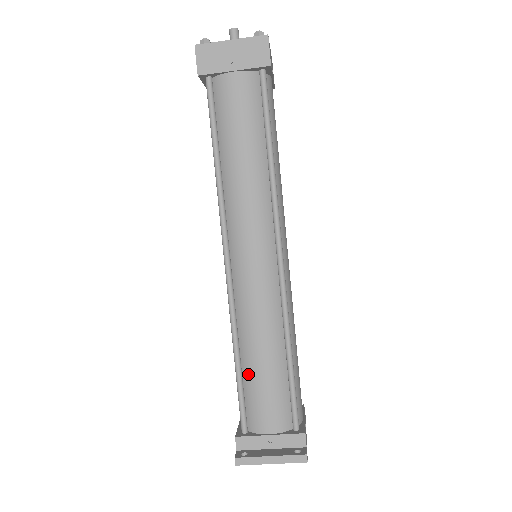
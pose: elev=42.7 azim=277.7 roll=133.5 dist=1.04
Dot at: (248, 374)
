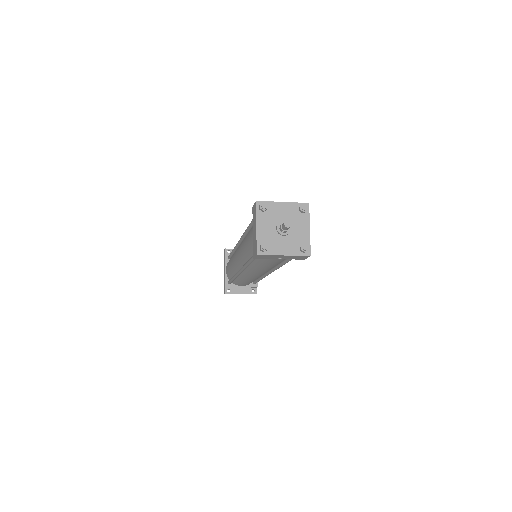
Dot at: (238, 281)
